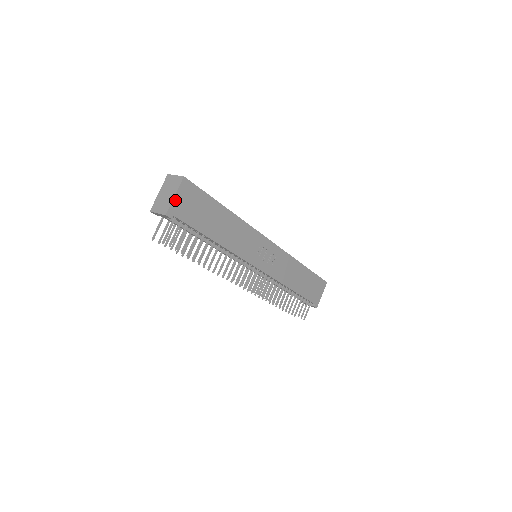
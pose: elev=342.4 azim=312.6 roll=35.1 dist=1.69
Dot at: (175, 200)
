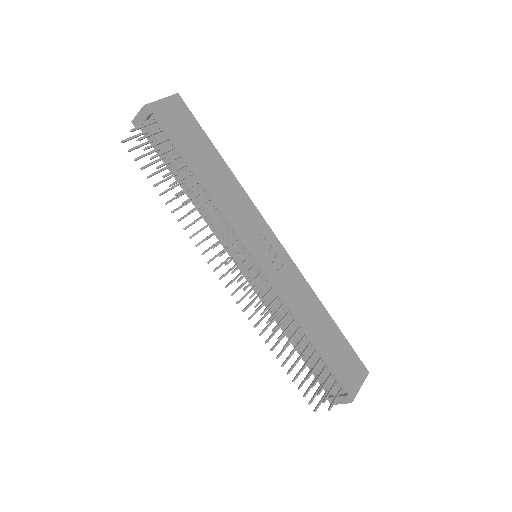
Dot at: (160, 103)
